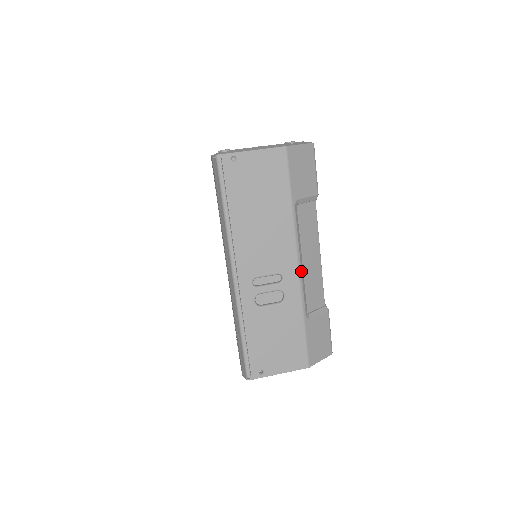
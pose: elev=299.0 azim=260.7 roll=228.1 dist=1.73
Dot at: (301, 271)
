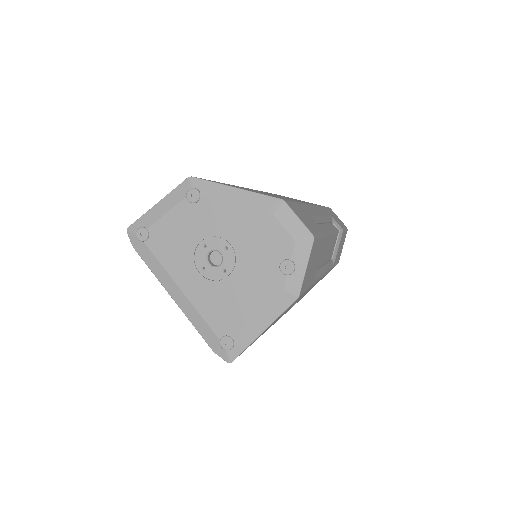
Dot at: (326, 271)
